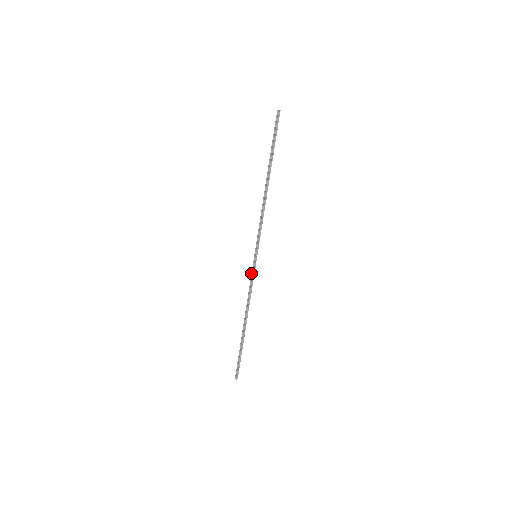
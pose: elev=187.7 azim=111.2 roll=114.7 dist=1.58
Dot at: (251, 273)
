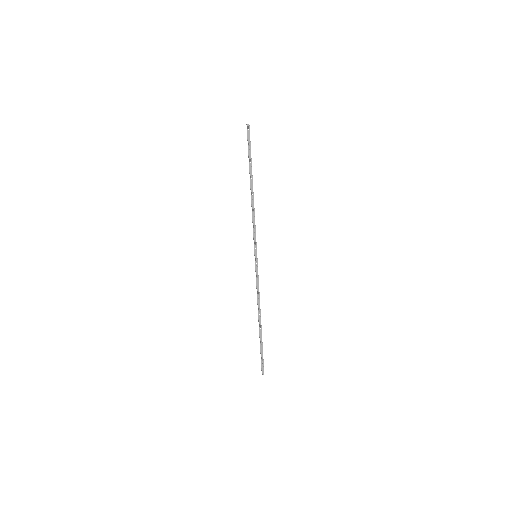
Dot at: occluded
